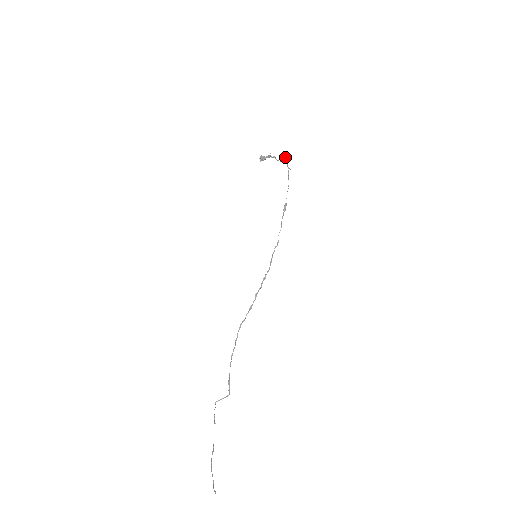
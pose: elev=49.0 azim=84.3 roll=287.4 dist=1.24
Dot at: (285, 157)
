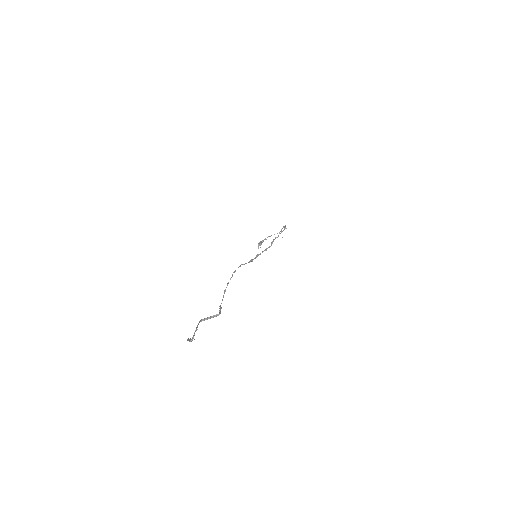
Dot at: occluded
